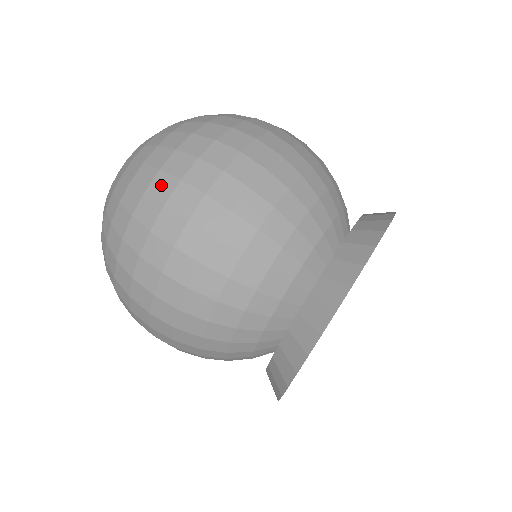
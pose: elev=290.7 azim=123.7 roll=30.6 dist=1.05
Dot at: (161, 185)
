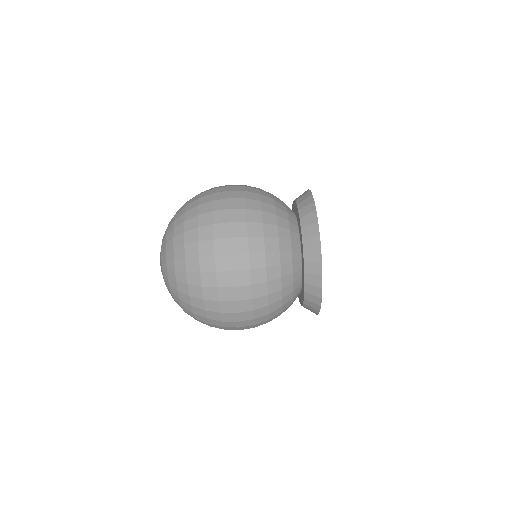
Dot at: (204, 219)
